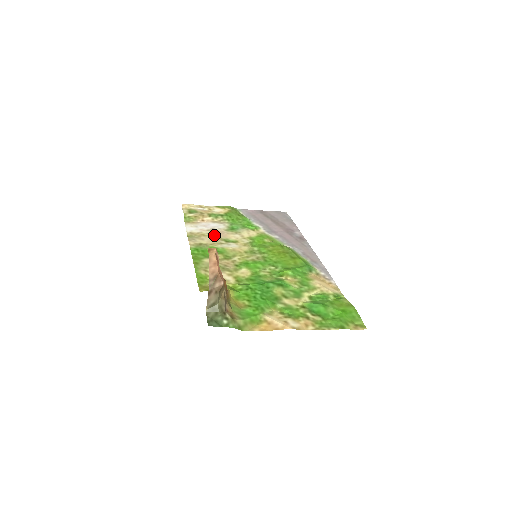
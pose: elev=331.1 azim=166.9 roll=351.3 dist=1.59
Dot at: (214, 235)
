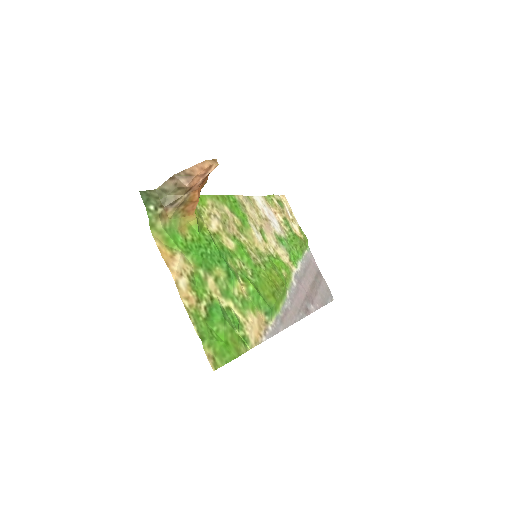
Dot at: (263, 220)
